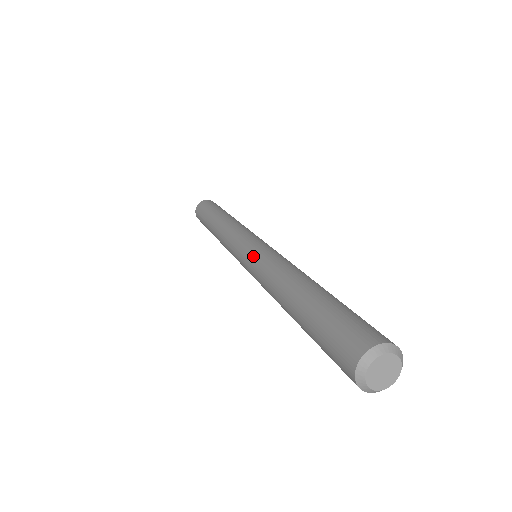
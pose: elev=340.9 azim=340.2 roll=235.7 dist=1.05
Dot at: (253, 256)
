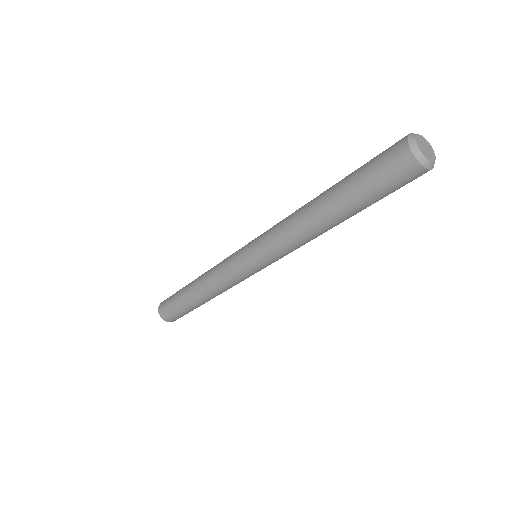
Dot at: (261, 234)
